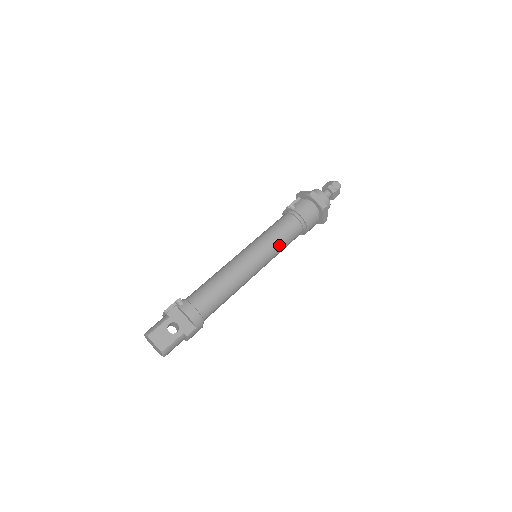
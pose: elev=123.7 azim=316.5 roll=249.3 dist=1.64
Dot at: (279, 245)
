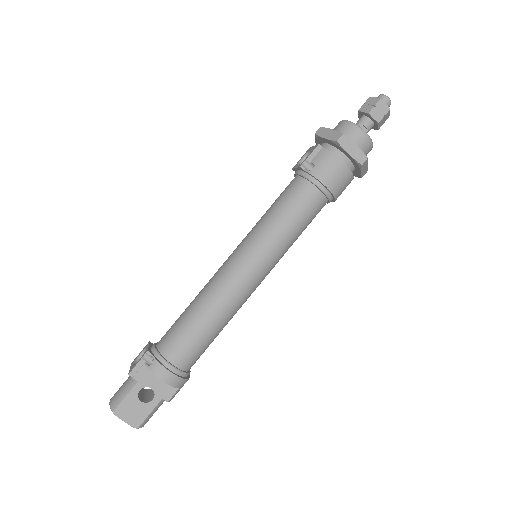
Dot at: (290, 239)
